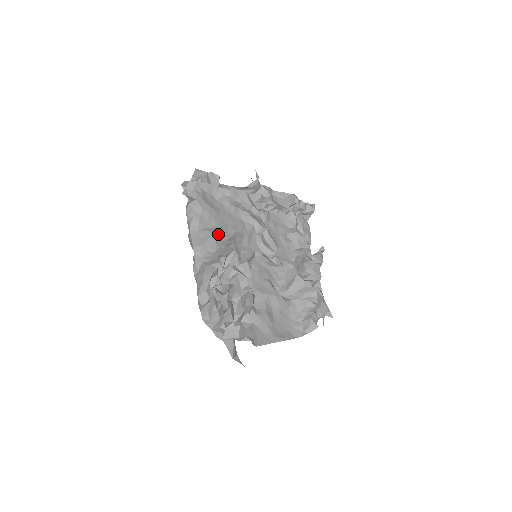
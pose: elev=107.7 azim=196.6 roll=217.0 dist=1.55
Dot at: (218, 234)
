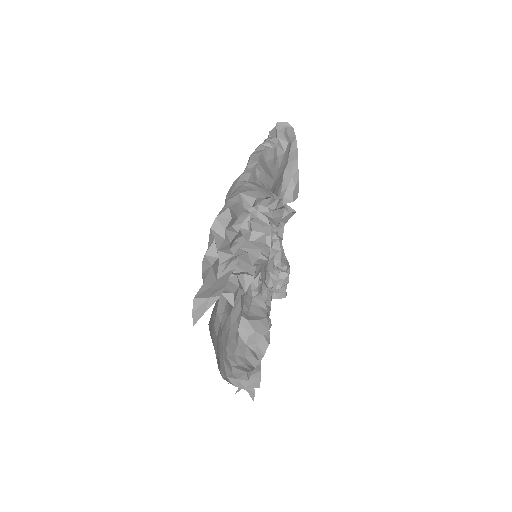
Dot at: (274, 189)
